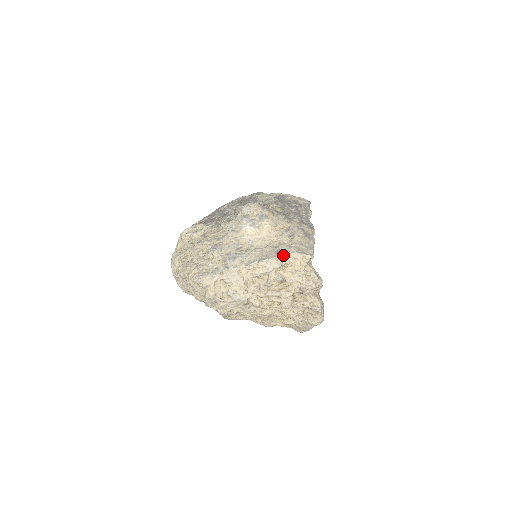
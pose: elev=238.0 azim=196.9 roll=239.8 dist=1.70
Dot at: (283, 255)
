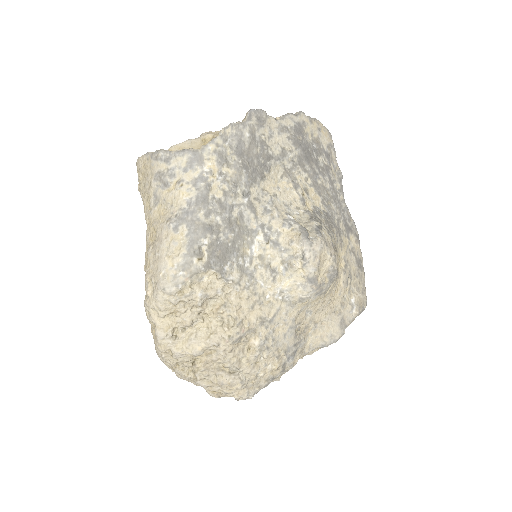
Dot at: occluded
